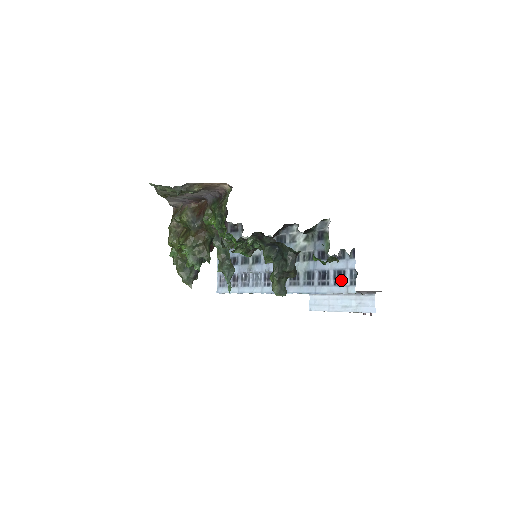
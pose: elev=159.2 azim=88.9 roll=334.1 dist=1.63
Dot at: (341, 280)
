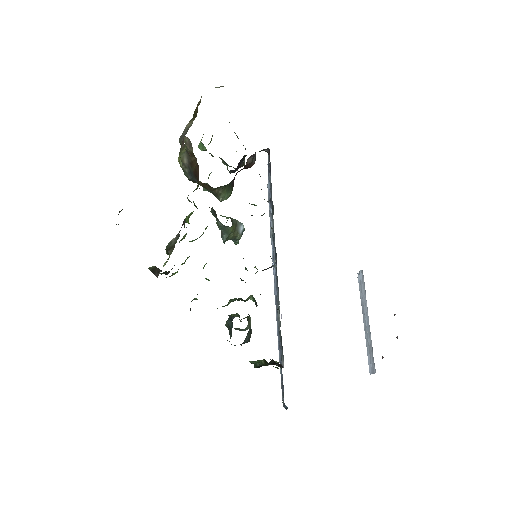
Dot at: (282, 386)
